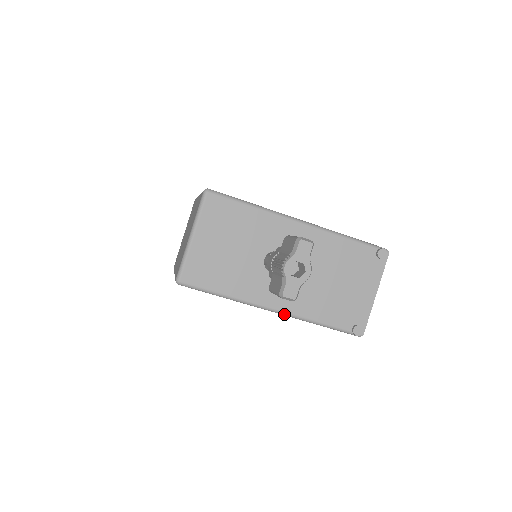
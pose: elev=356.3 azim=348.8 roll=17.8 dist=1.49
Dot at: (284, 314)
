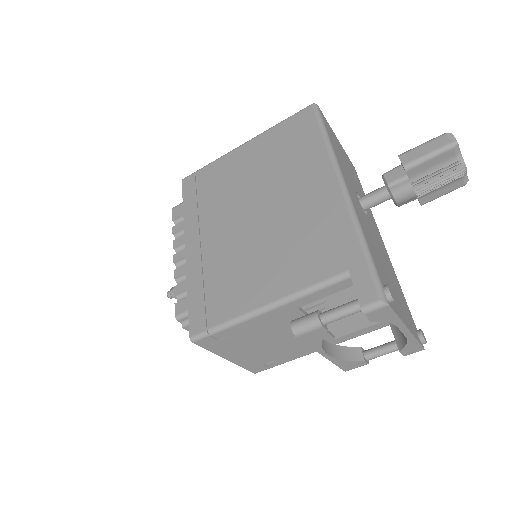
Dot at: (348, 196)
